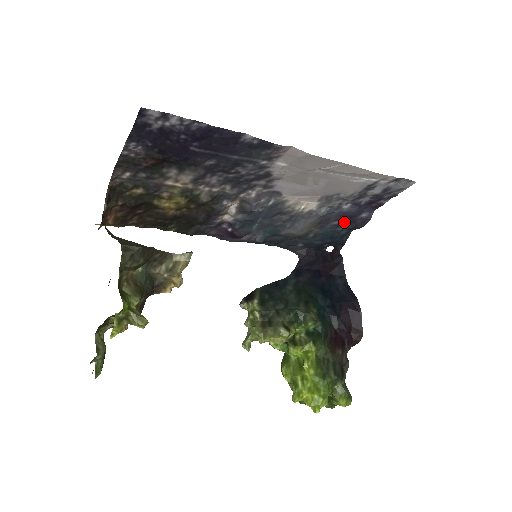
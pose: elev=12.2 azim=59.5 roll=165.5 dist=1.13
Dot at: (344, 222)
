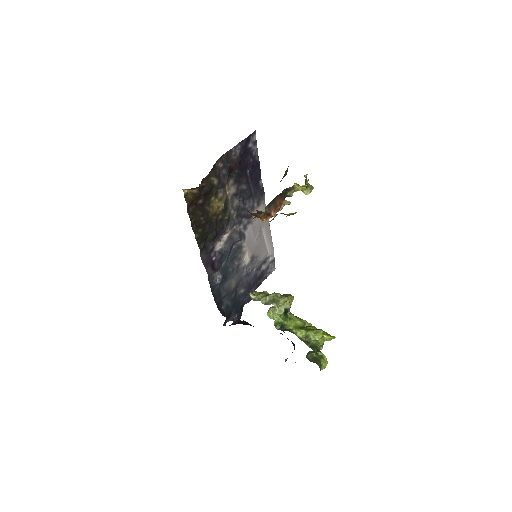
Dot at: (245, 292)
